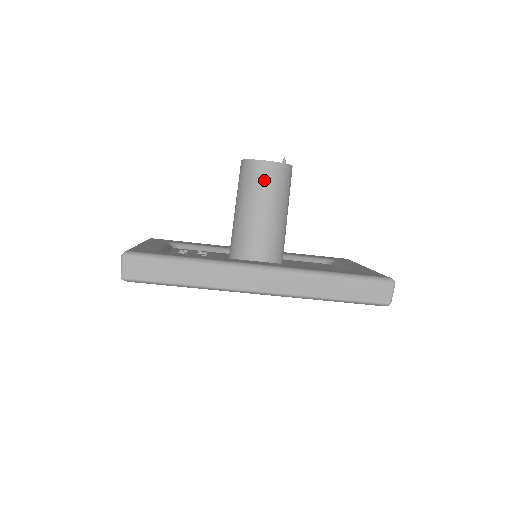
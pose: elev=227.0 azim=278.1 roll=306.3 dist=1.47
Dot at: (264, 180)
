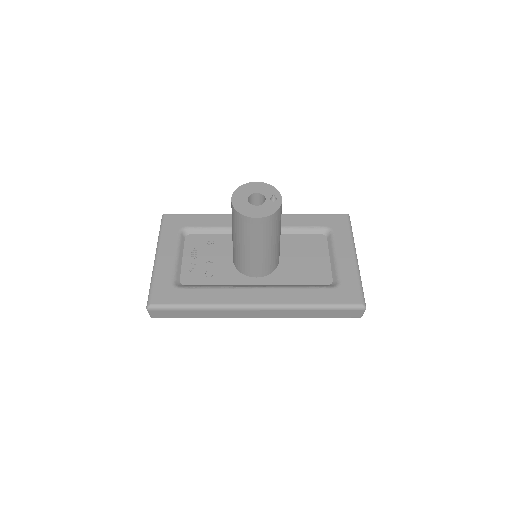
Dot at: (253, 230)
